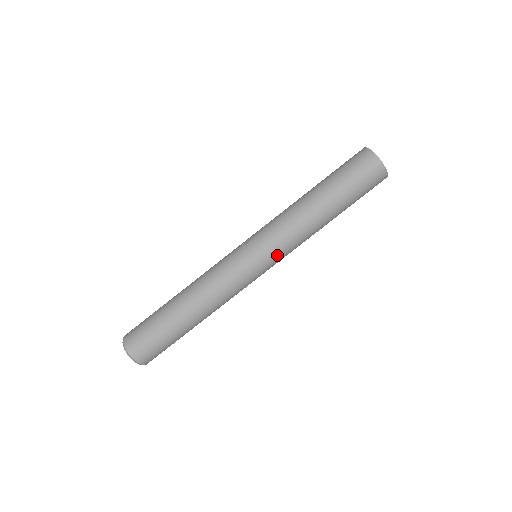
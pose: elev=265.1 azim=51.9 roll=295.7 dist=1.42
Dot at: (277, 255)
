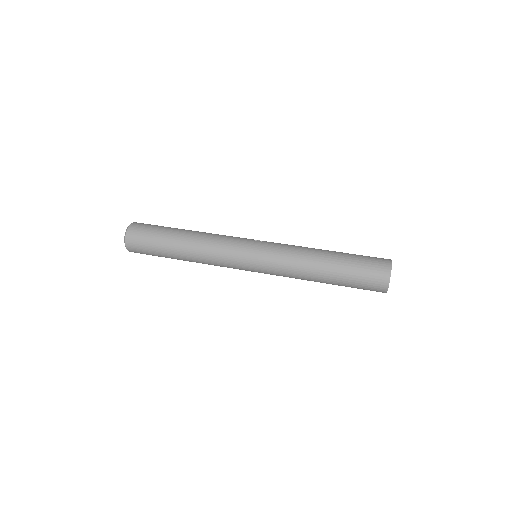
Dot at: (267, 262)
